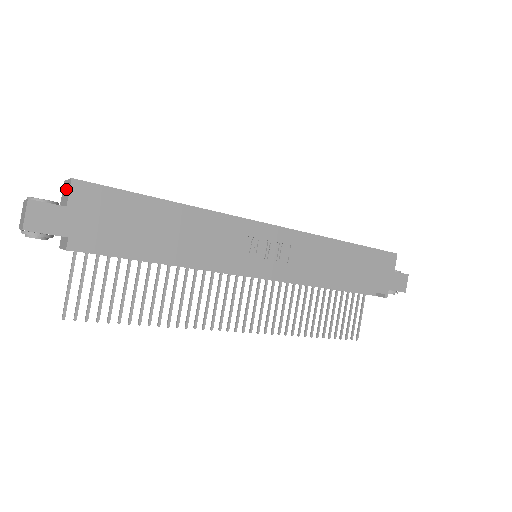
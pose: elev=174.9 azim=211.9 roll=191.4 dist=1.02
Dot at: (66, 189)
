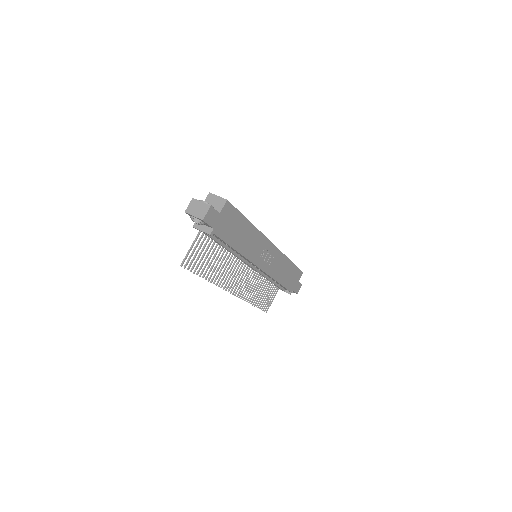
Dot at: (217, 201)
